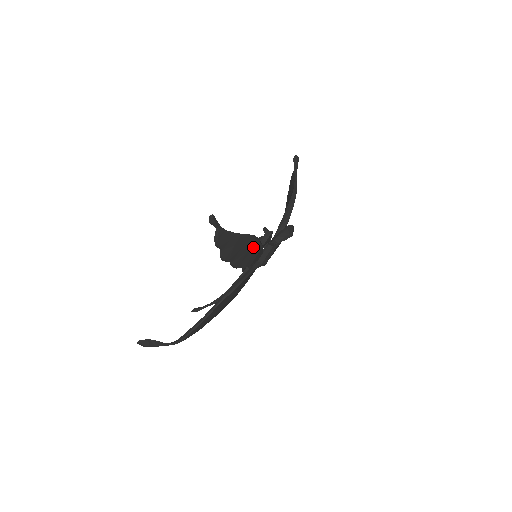
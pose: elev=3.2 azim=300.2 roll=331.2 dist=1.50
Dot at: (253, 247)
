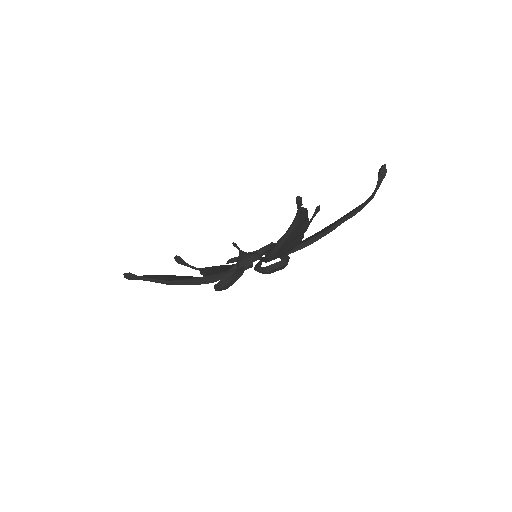
Dot at: occluded
